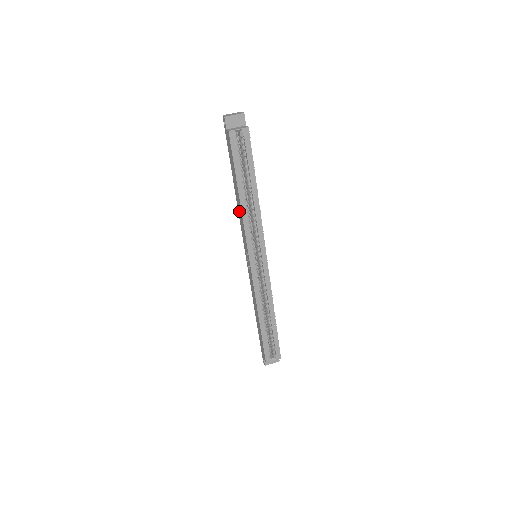
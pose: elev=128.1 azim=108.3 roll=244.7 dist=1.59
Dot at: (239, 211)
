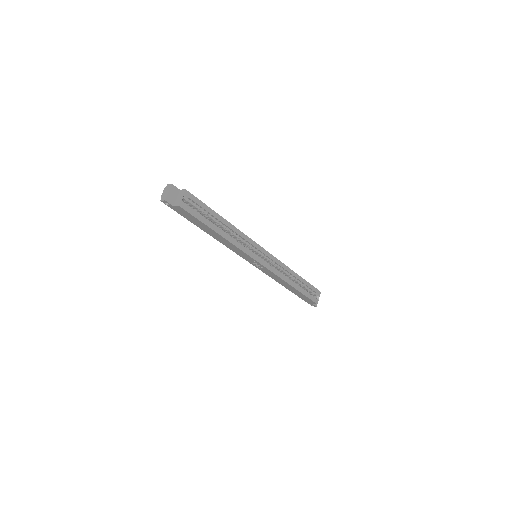
Dot at: (225, 243)
